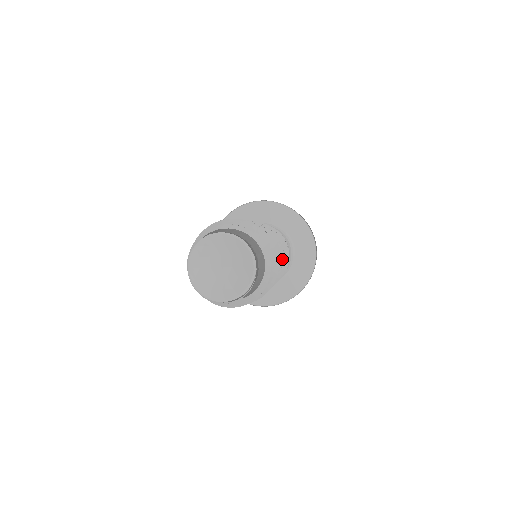
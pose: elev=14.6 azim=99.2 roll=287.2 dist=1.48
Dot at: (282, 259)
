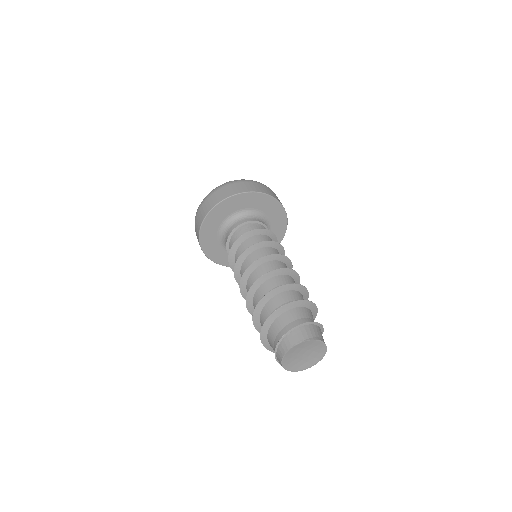
Dot at: occluded
